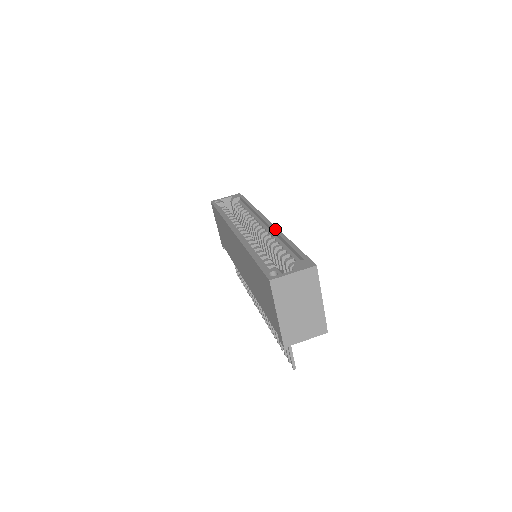
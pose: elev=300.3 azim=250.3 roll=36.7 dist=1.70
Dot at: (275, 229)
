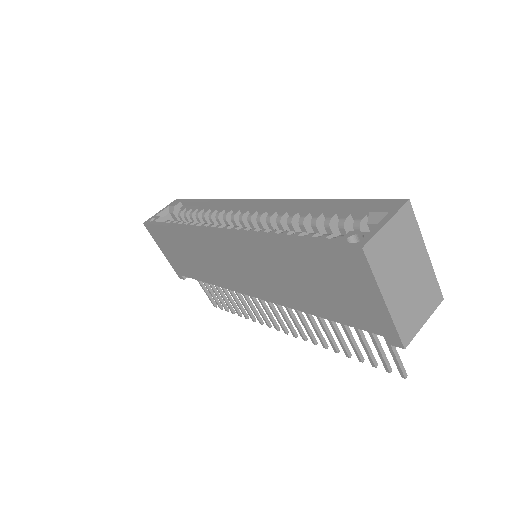
Dot at: (279, 201)
